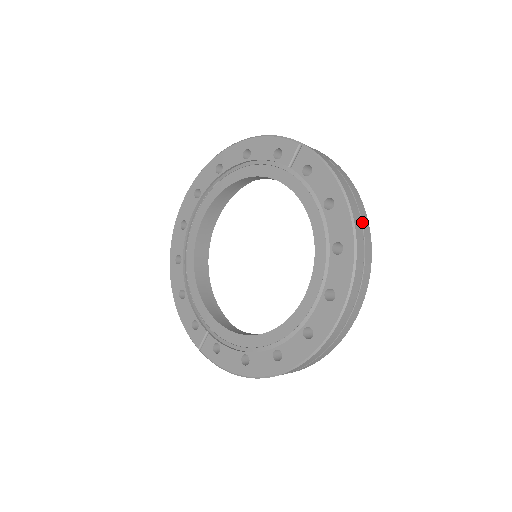
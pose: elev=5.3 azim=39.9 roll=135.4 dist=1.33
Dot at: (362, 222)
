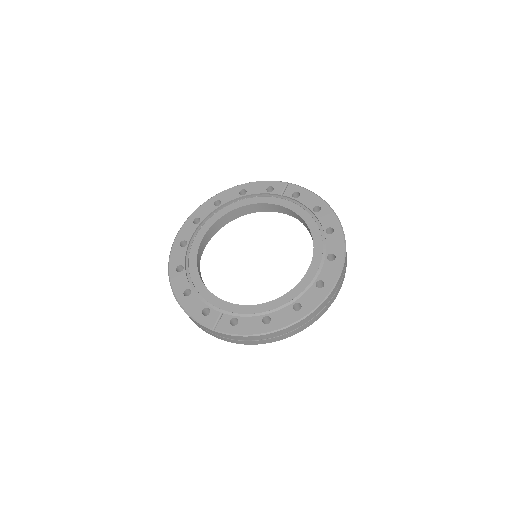
Dot at: occluded
